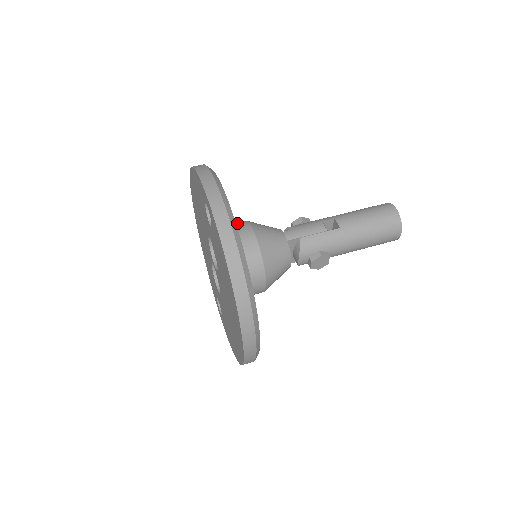
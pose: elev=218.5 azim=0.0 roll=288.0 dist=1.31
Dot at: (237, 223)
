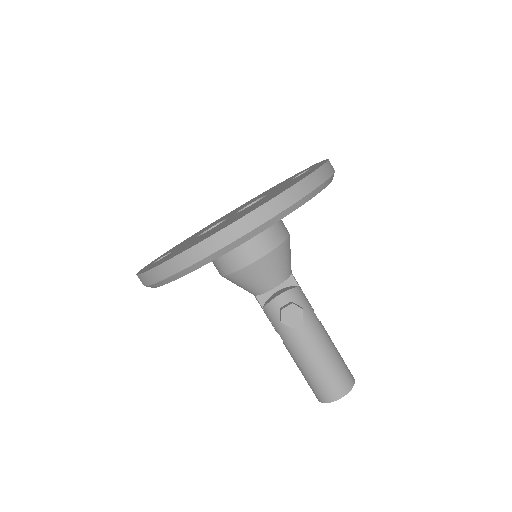
Dot at: occluded
